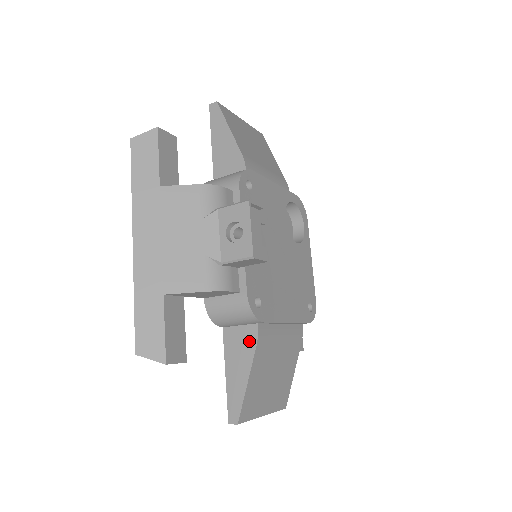
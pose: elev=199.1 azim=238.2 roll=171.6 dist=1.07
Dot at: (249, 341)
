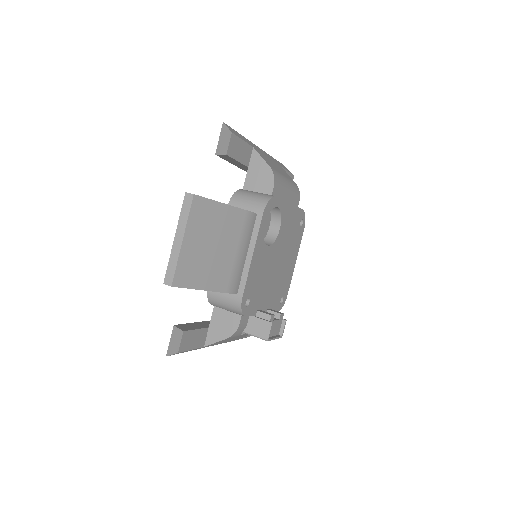
Dot at: occluded
